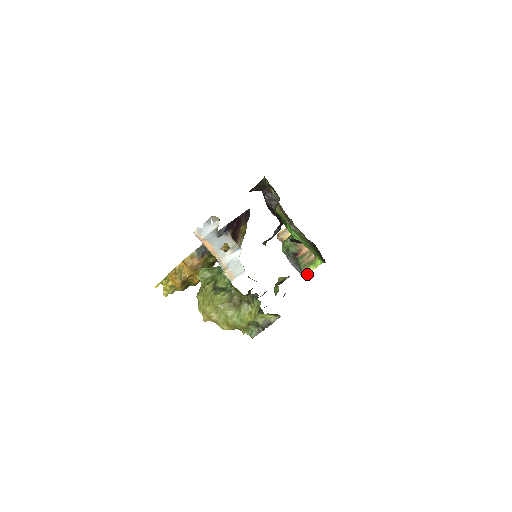
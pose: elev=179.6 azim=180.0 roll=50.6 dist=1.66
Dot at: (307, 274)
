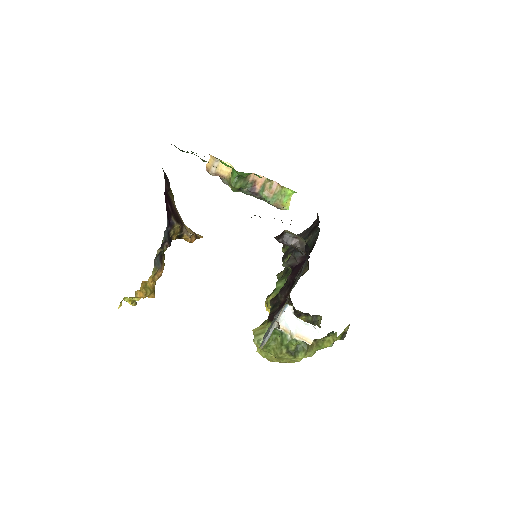
Dot at: occluded
